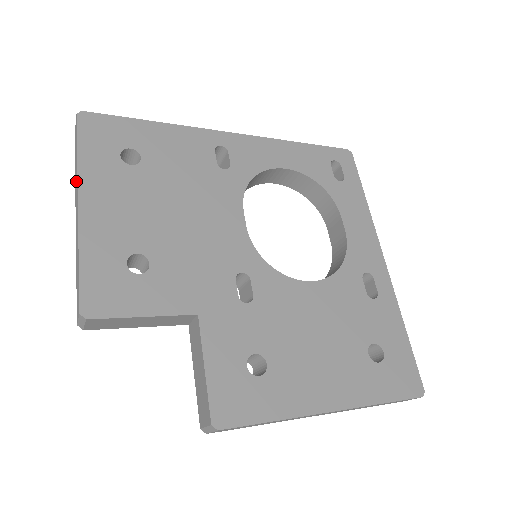
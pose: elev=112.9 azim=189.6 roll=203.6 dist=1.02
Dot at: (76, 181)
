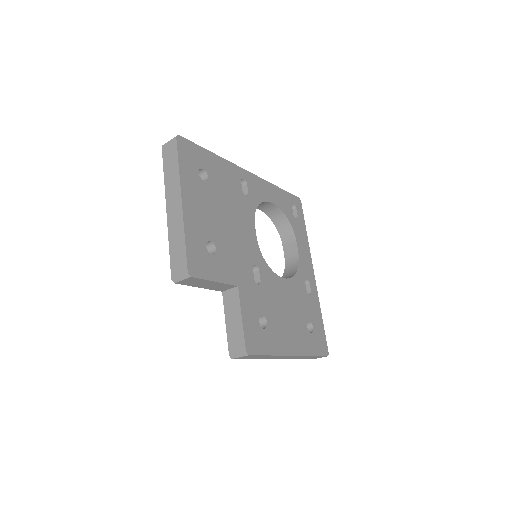
Dot at: (173, 183)
